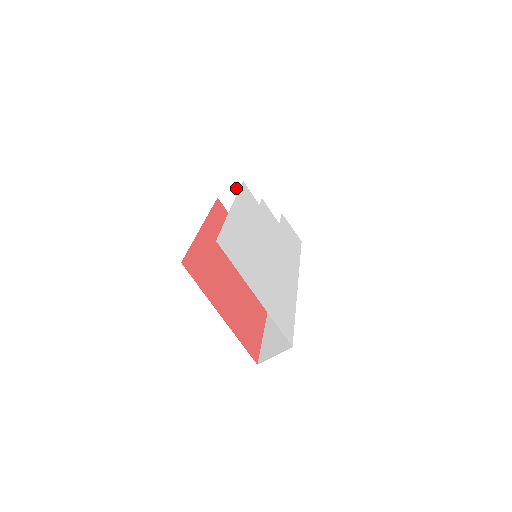
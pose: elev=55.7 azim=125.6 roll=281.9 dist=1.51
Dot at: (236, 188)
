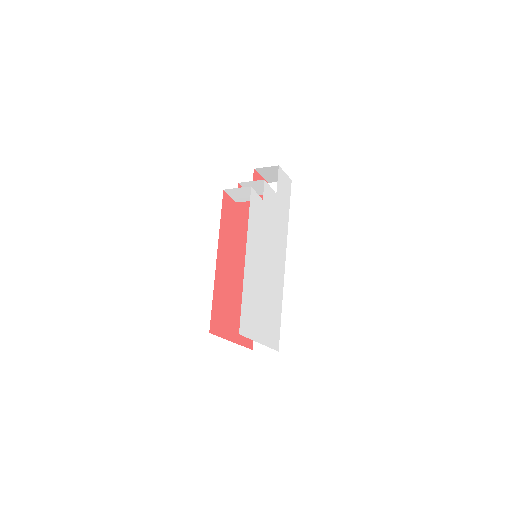
Dot at: (243, 188)
